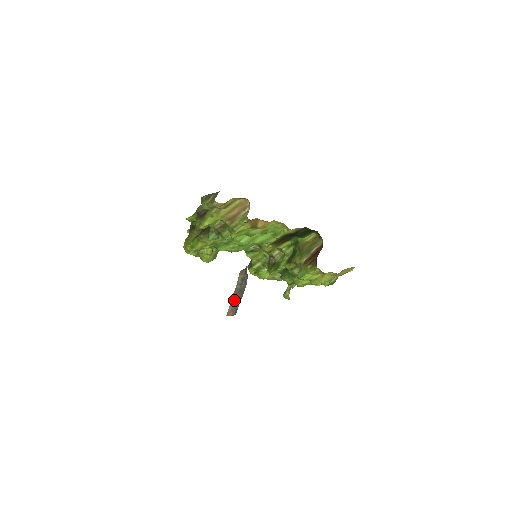
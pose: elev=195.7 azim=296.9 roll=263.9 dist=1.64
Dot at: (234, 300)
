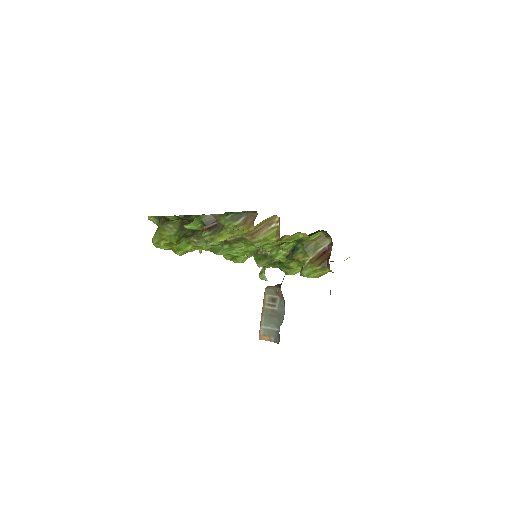
Dot at: (267, 324)
